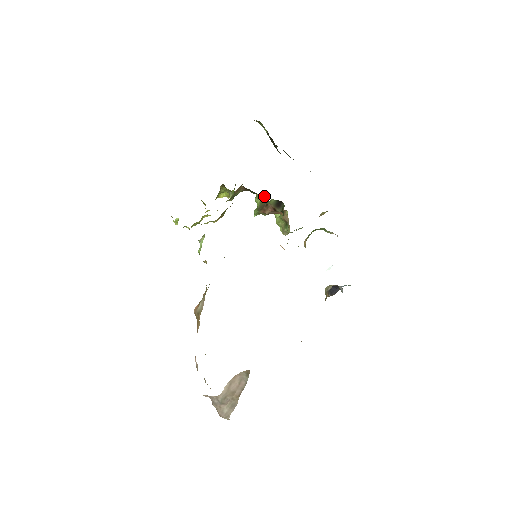
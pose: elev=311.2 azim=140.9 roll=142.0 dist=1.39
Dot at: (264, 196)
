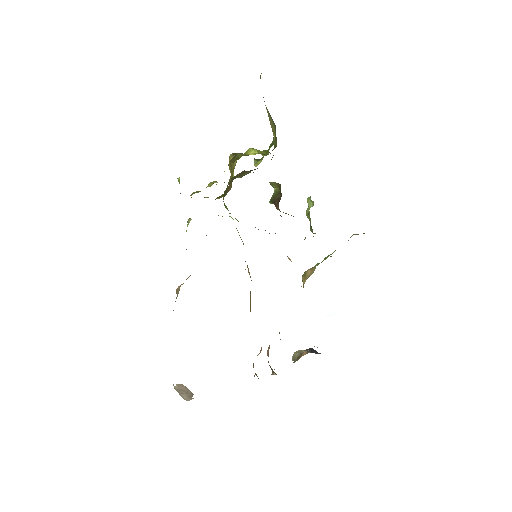
Dot at: (279, 187)
